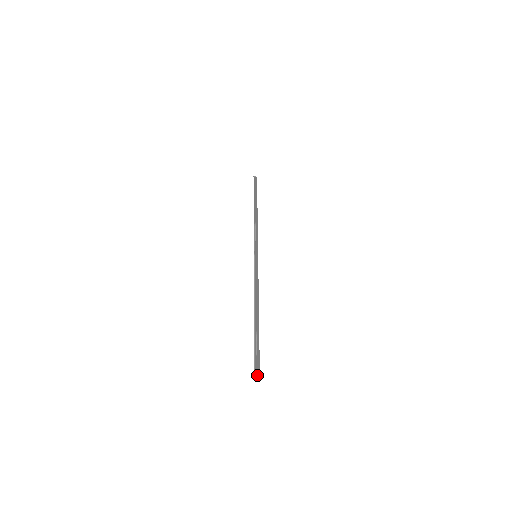
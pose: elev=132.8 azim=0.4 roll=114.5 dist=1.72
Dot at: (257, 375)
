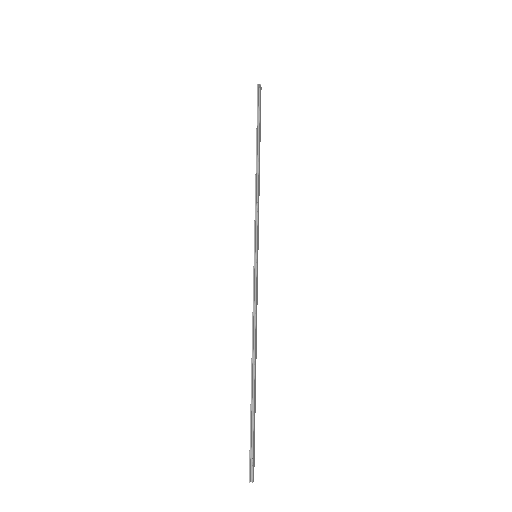
Dot at: (251, 481)
